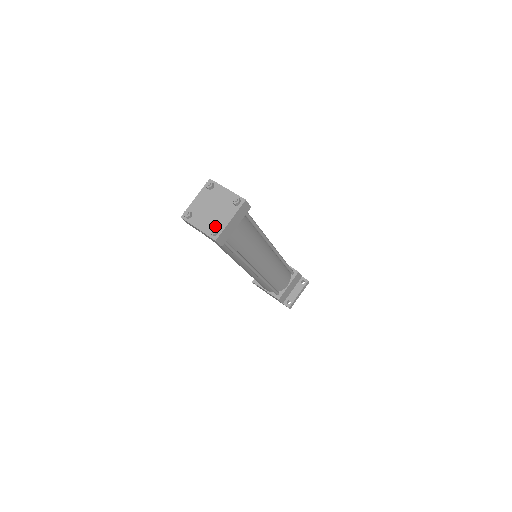
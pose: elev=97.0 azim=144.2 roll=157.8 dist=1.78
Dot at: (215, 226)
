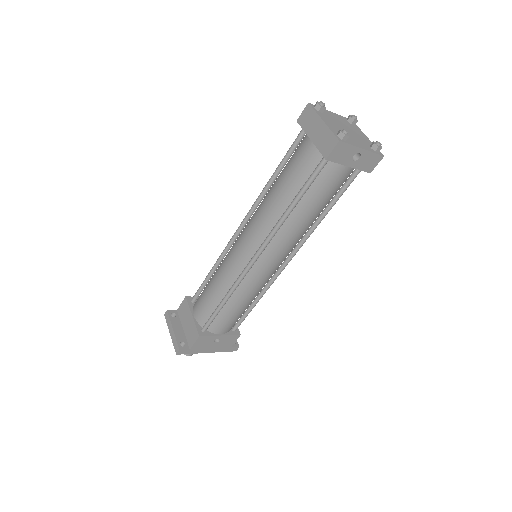
Dot at: (368, 144)
